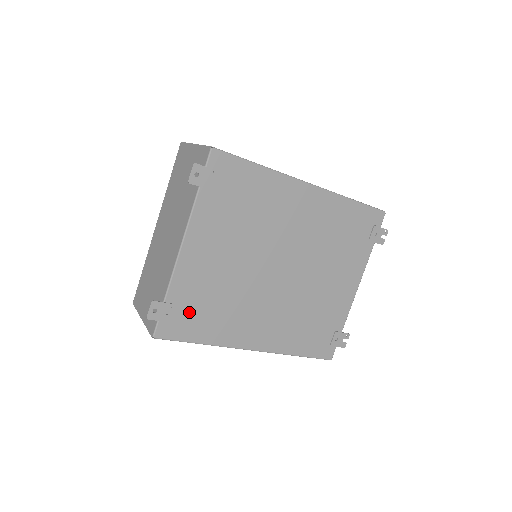
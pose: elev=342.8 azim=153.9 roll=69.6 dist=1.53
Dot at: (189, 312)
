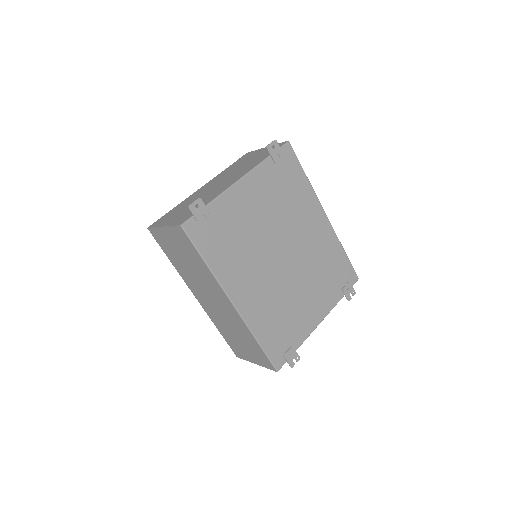
Dot at: (214, 230)
